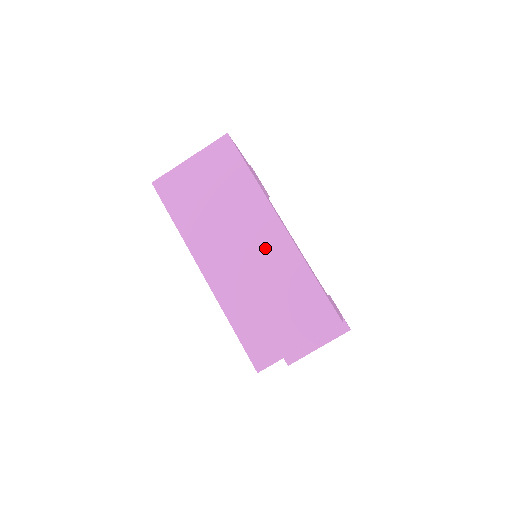
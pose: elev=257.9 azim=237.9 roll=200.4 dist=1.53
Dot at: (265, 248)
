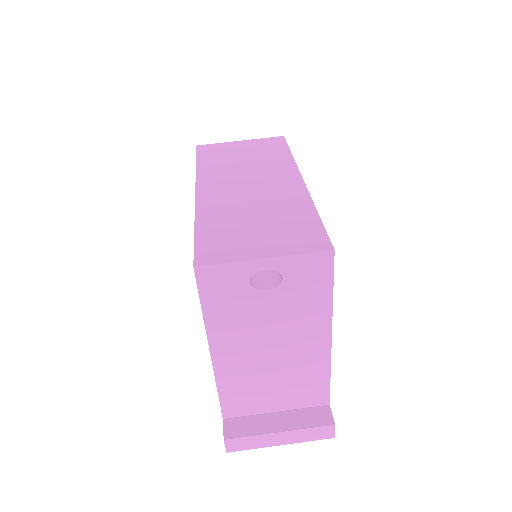
Dot at: (274, 189)
